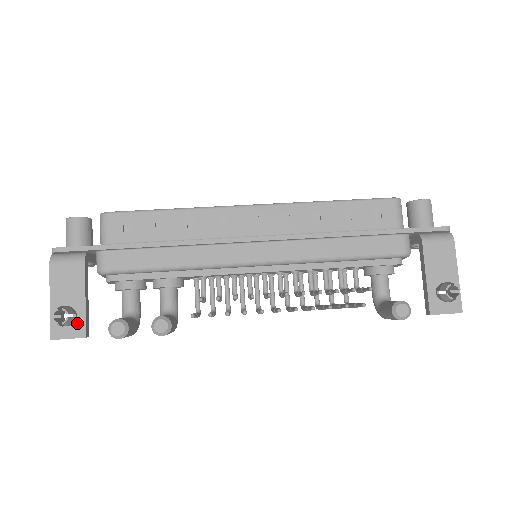
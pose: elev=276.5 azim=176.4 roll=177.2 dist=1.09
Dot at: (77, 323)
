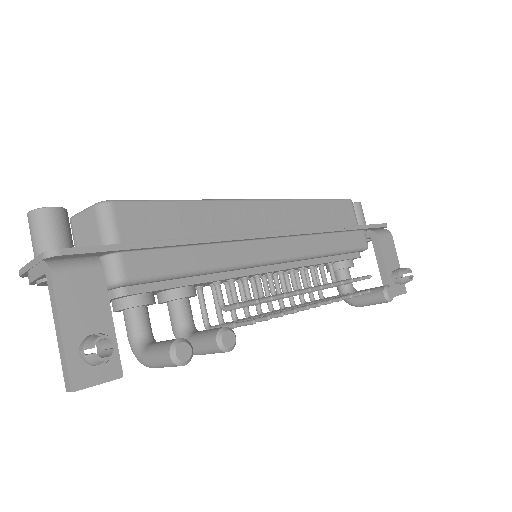
Dot at: occluded
